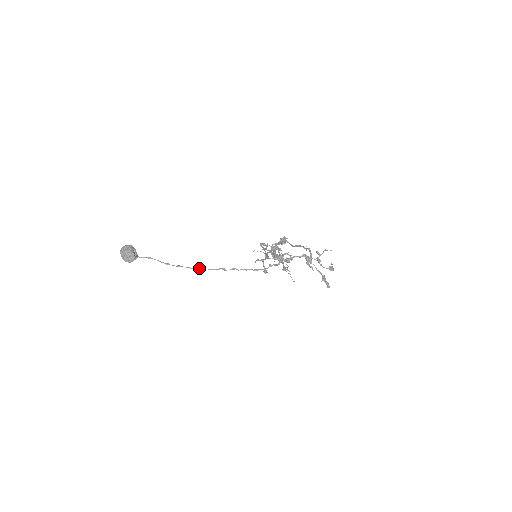
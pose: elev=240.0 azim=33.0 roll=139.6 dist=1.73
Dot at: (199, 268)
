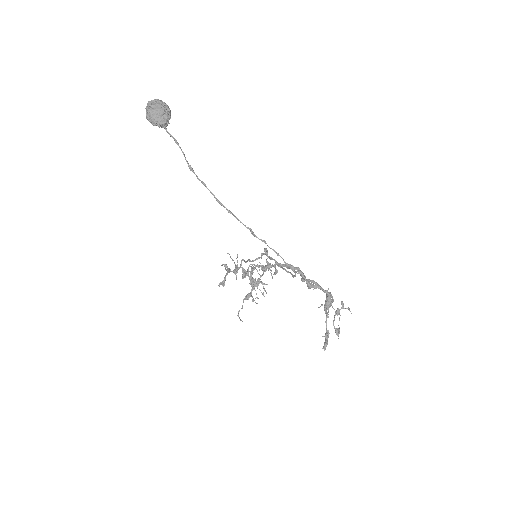
Dot at: occluded
